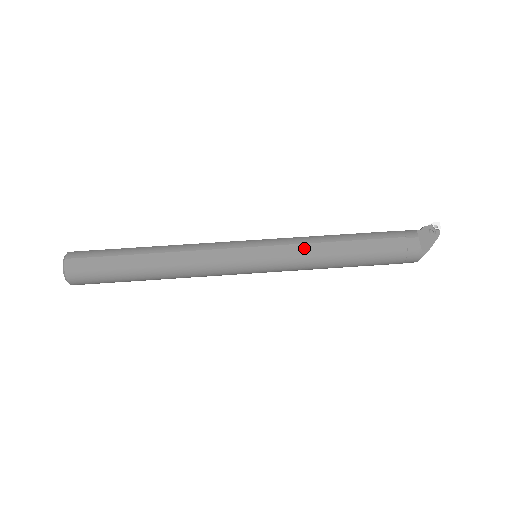
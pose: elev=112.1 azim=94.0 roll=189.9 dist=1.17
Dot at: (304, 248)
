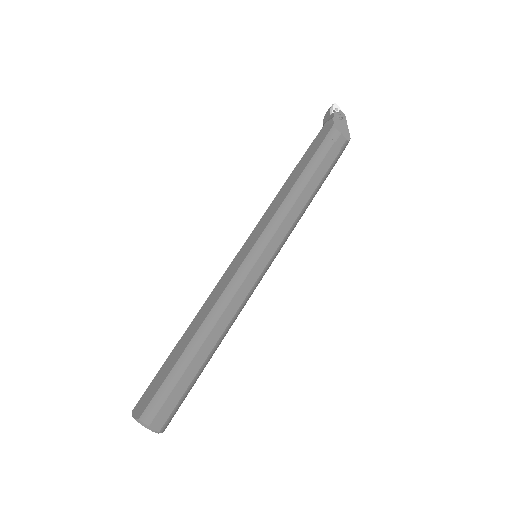
Dot at: (289, 219)
